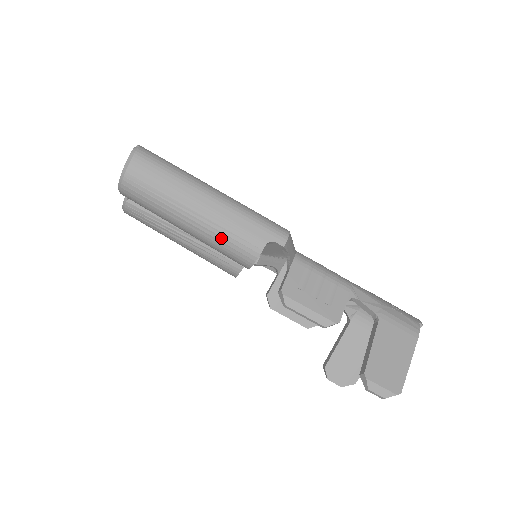
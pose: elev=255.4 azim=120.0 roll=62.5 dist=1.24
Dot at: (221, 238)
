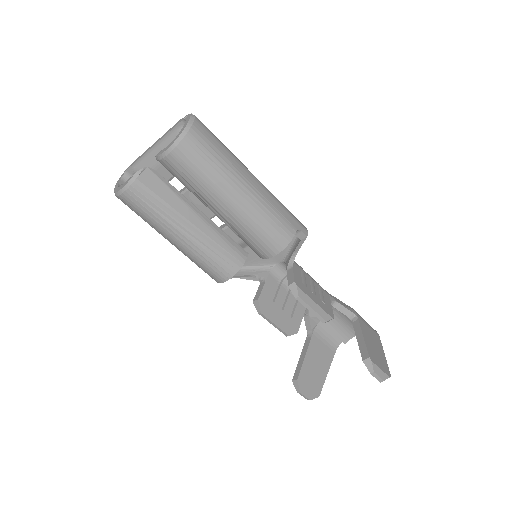
Dot at: (262, 218)
